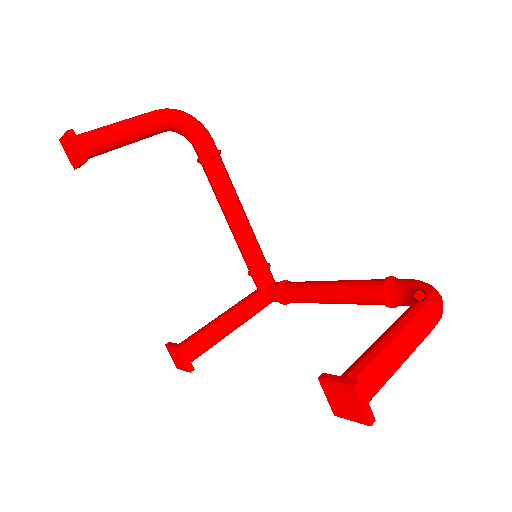
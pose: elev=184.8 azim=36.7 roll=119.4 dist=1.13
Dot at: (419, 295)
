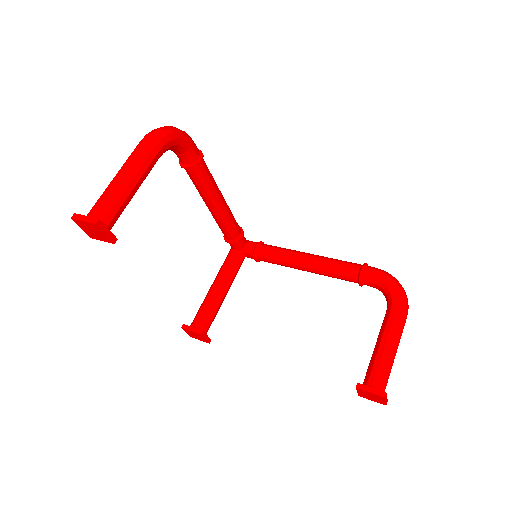
Dot at: (395, 297)
